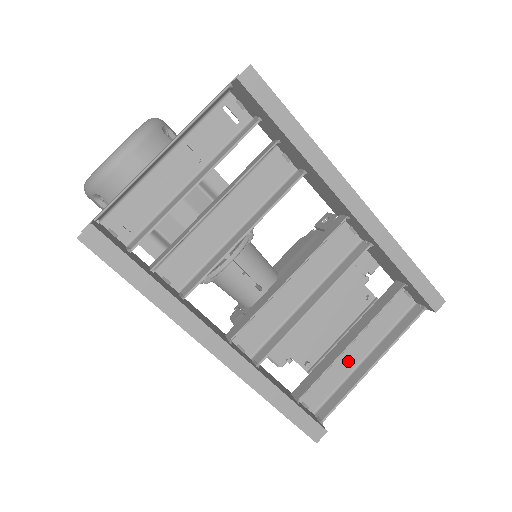
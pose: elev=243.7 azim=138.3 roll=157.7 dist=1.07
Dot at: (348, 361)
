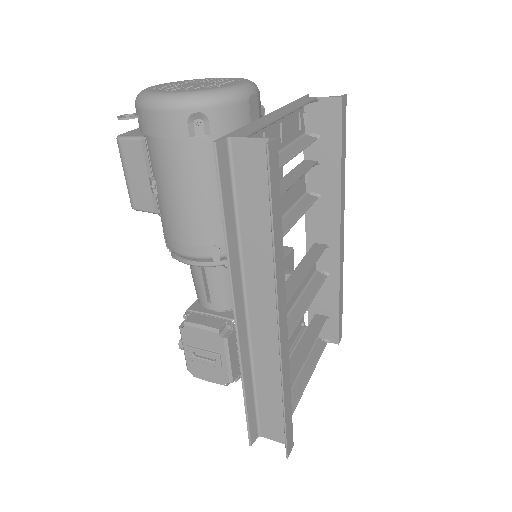
Dot at: occluded
